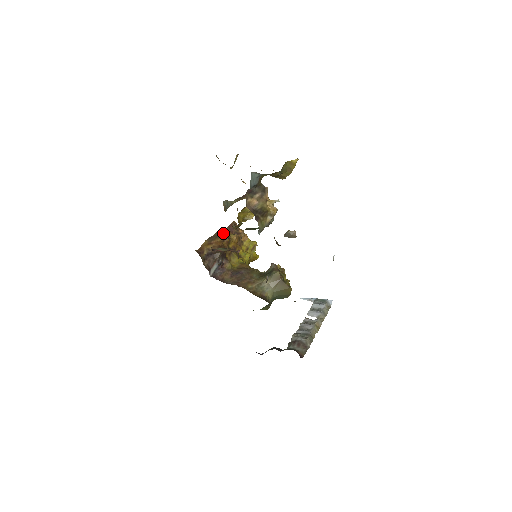
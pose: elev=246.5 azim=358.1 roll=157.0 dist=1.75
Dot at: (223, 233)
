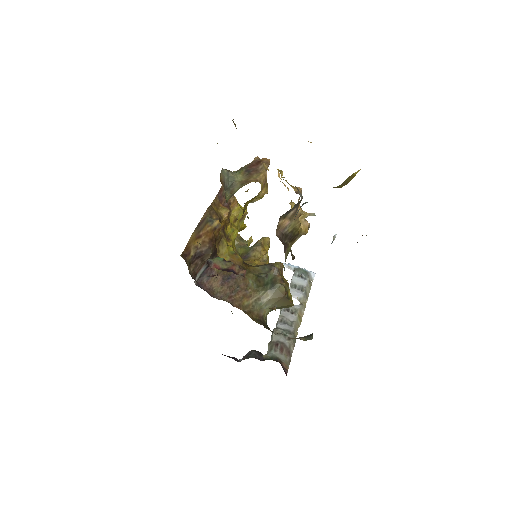
Dot at: (213, 211)
